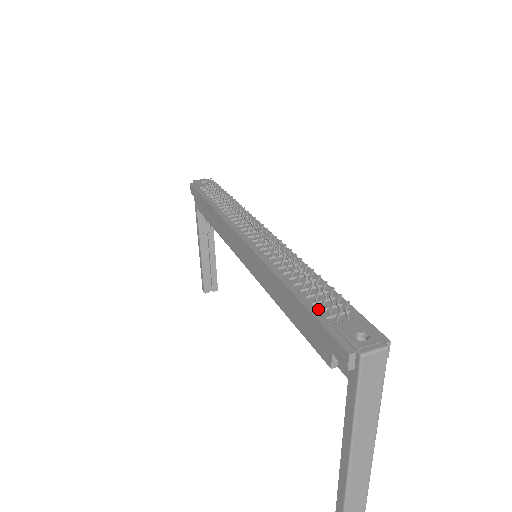
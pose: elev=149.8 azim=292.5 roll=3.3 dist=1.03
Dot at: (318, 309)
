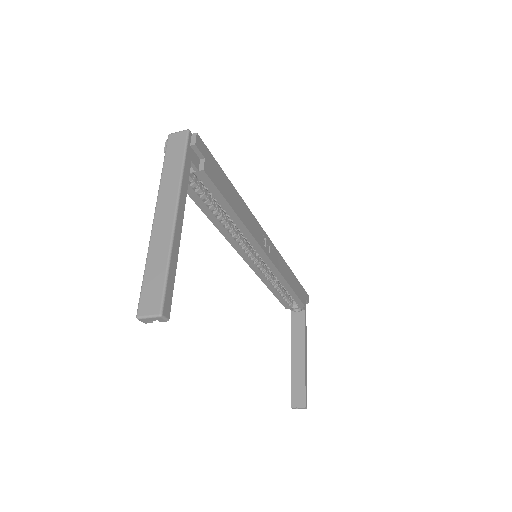
Dot at: occluded
